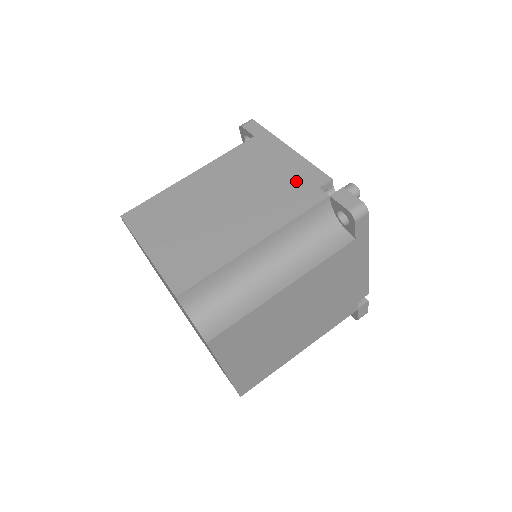
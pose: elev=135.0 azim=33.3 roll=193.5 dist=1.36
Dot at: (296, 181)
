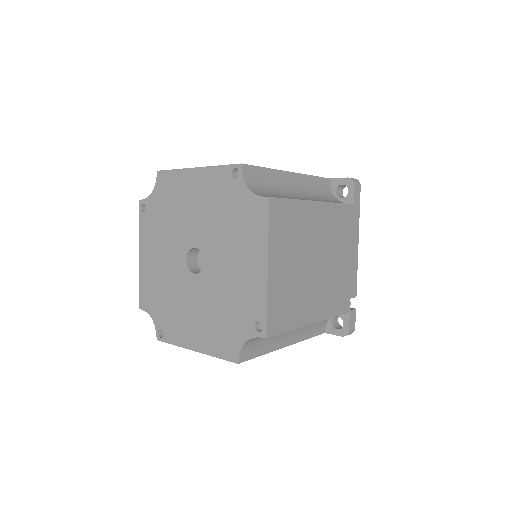
Dot at: occluded
